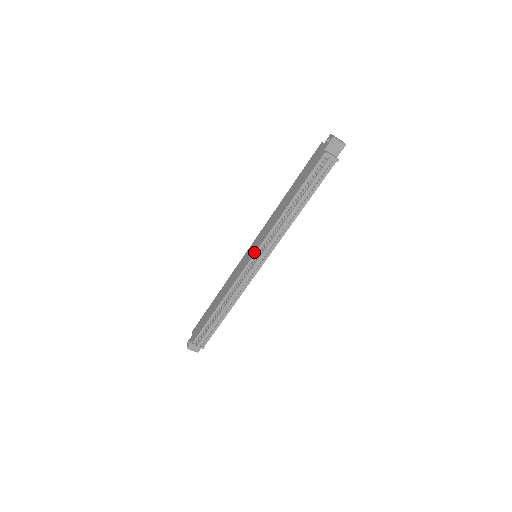
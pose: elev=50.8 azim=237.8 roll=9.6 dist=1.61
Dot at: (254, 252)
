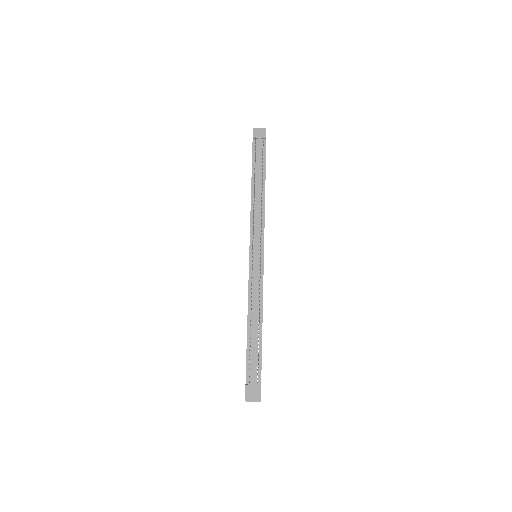
Dot at: (249, 247)
